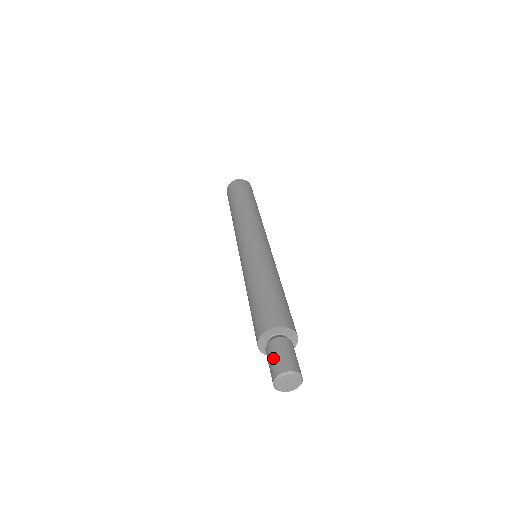
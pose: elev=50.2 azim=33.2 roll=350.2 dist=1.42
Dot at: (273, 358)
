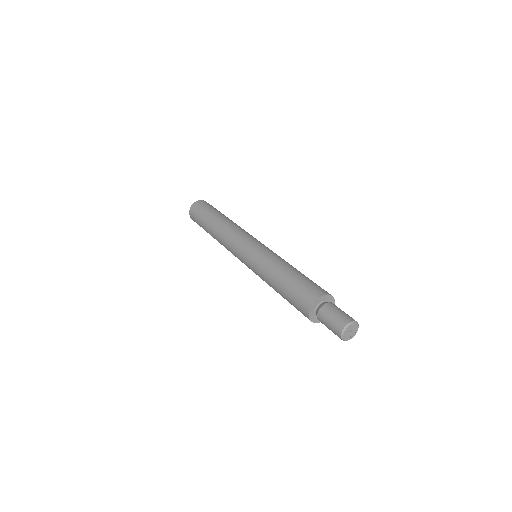
Dot at: (332, 317)
